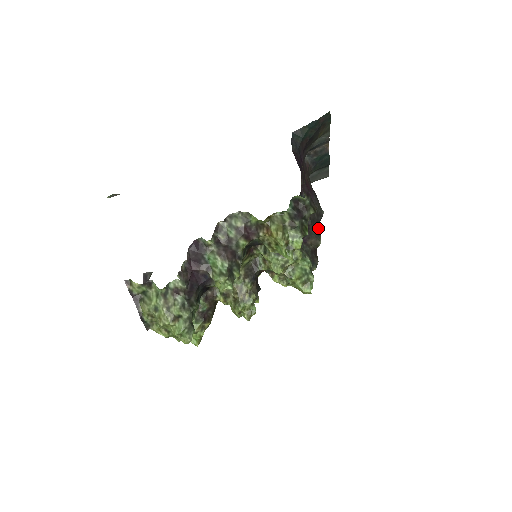
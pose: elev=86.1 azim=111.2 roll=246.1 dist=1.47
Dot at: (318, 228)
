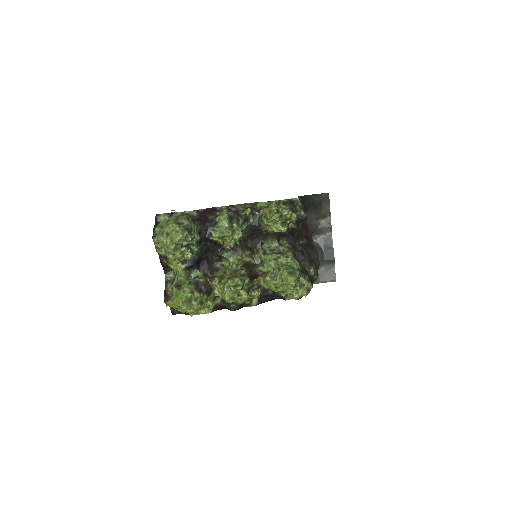
Dot at: (313, 263)
